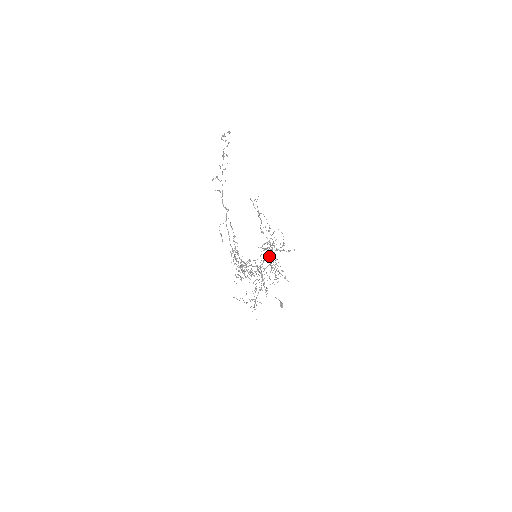
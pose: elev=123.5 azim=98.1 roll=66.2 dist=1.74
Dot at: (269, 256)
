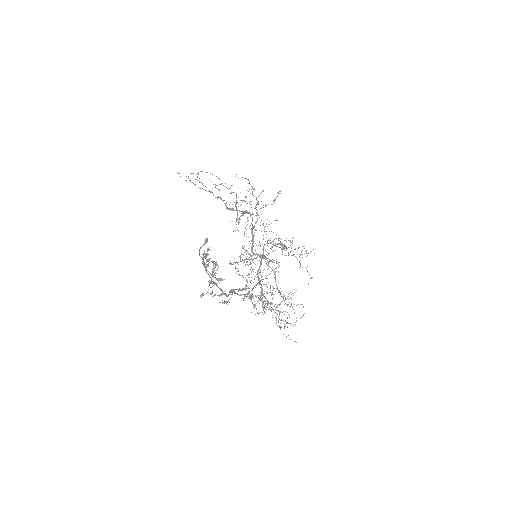
Dot at: occluded
